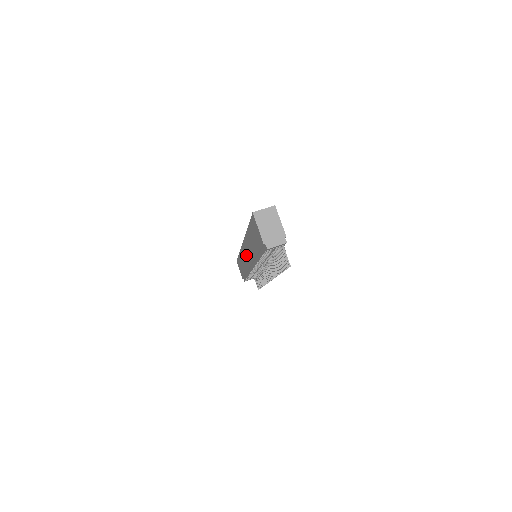
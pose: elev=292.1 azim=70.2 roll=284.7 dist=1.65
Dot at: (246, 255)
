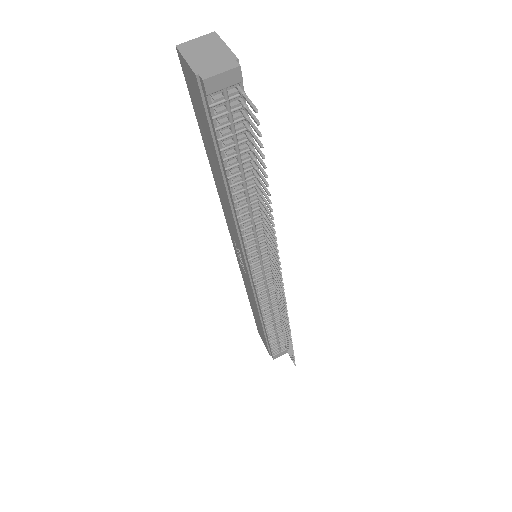
Dot at: (239, 255)
